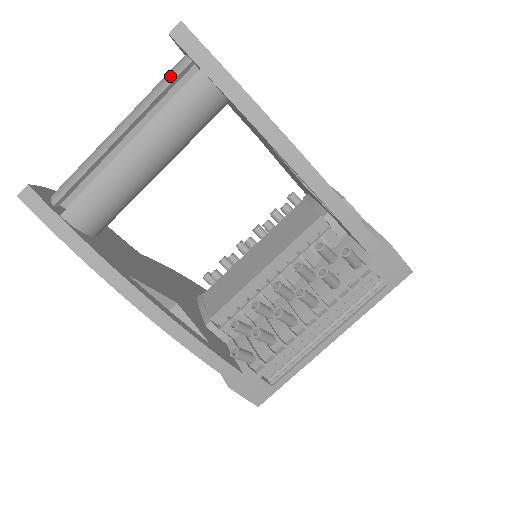
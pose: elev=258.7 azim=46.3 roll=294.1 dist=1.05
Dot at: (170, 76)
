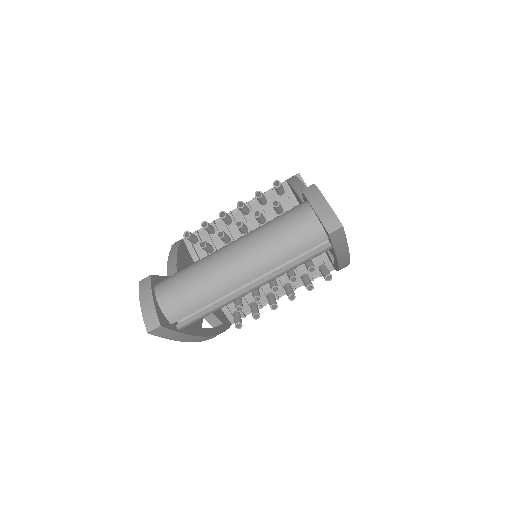
Dot at: (305, 245)
